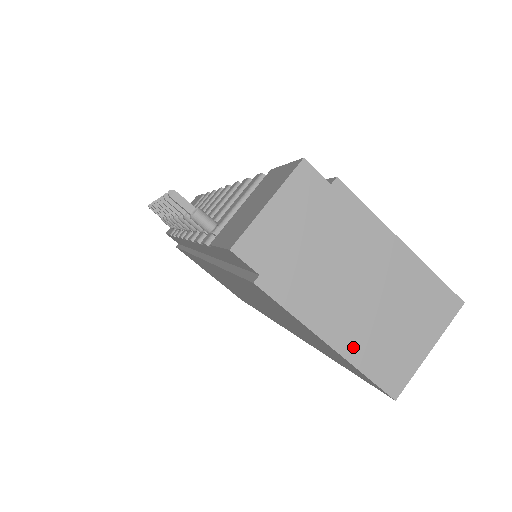
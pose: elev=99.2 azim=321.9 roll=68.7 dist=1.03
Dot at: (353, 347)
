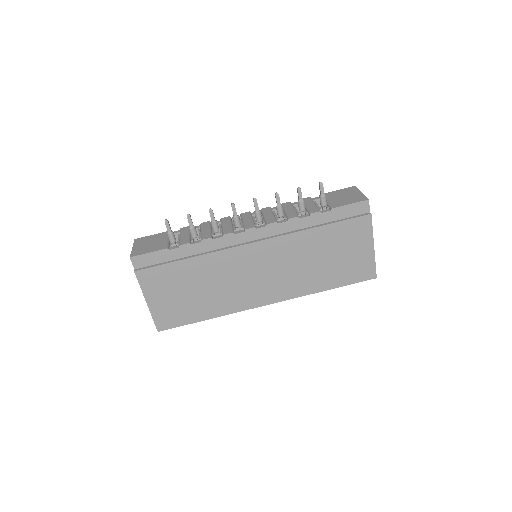
Dot at: occluded
